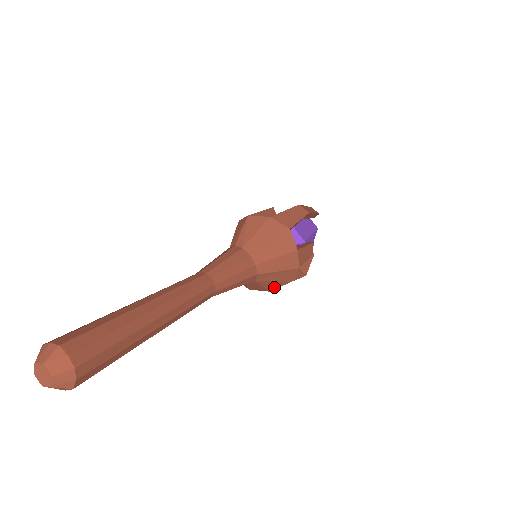
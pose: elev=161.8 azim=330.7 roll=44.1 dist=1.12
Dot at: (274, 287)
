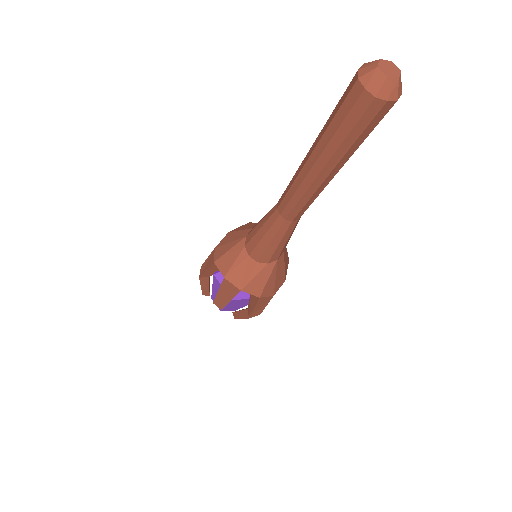
Dot at: (266, 292)
